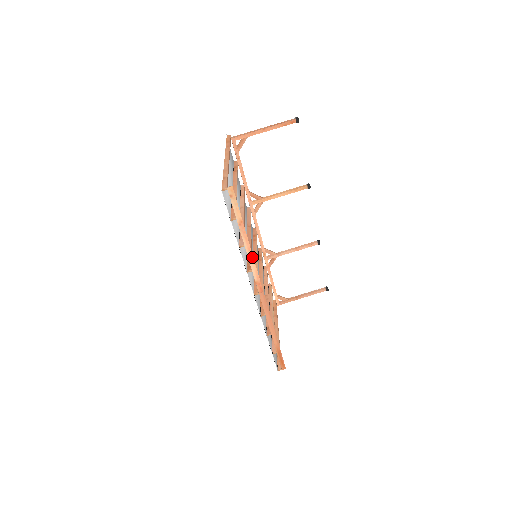
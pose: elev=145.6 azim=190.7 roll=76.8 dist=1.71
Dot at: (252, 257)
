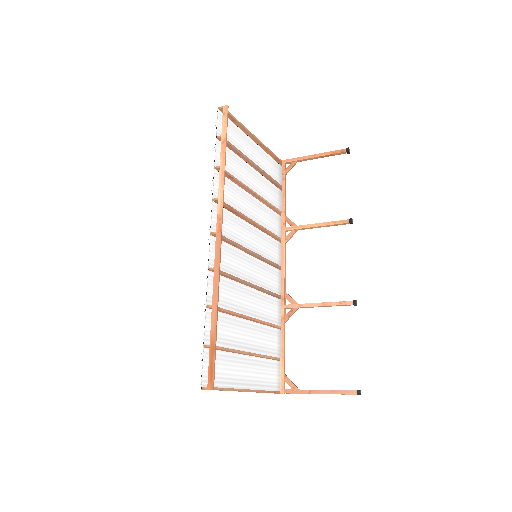
Dot at: (223, 182)
